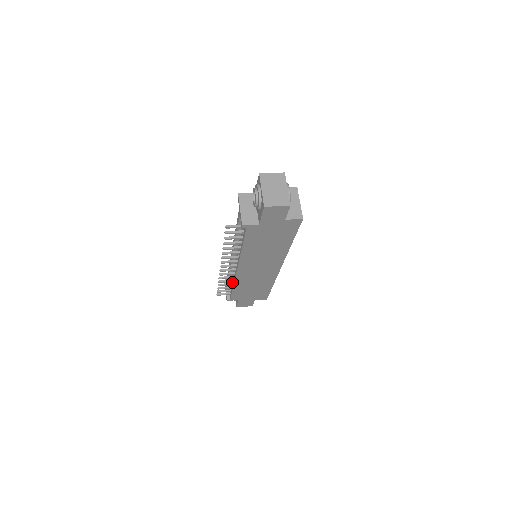
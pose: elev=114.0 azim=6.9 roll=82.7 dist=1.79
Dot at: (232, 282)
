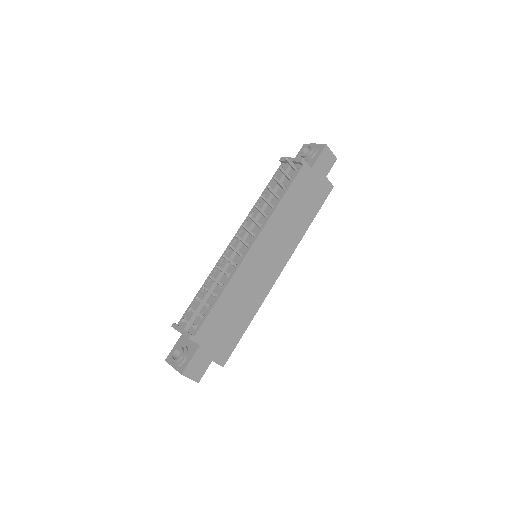
Dot at: (216, 293)
